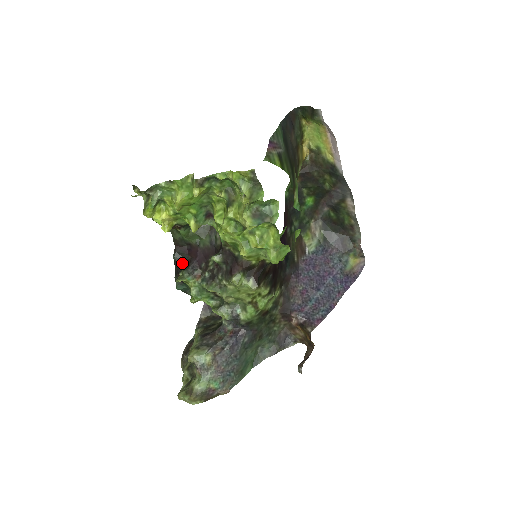
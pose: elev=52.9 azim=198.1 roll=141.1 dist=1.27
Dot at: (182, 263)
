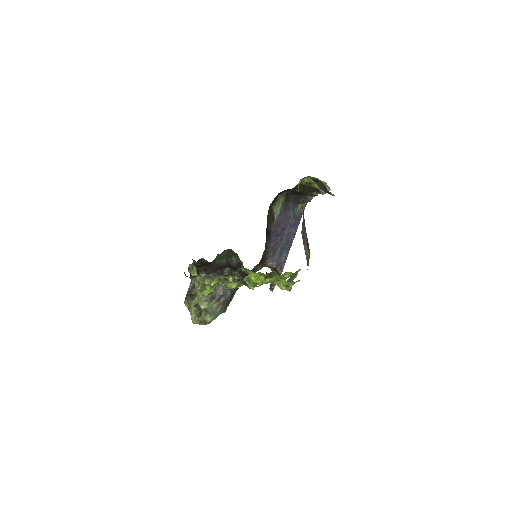
Dot at: (198, 270)
